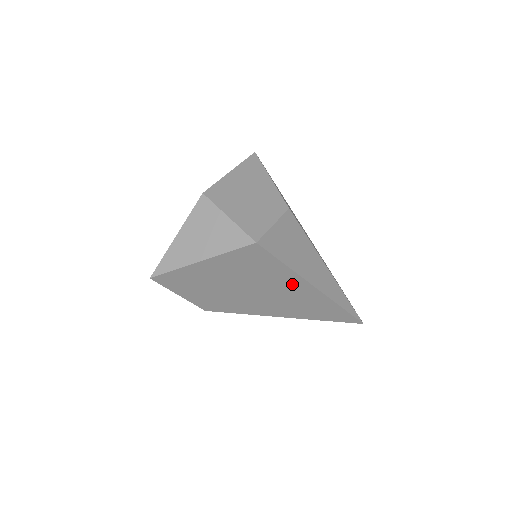
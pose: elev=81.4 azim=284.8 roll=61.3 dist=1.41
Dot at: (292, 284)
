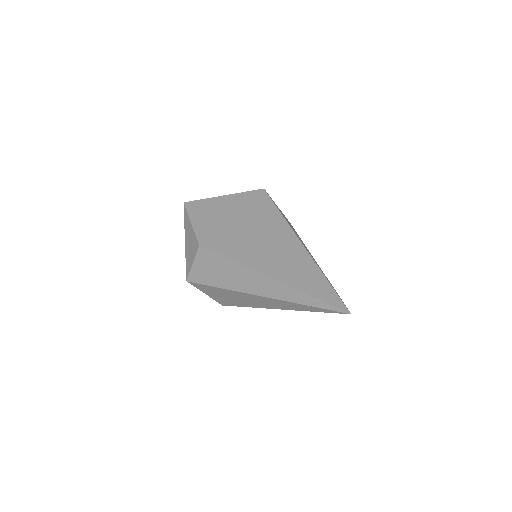
Dot at: (280, 231)
